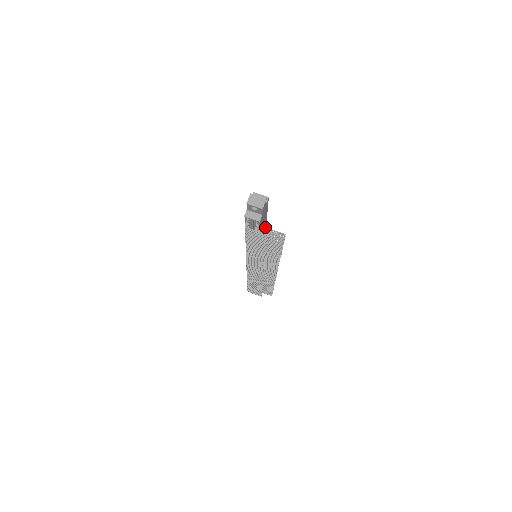
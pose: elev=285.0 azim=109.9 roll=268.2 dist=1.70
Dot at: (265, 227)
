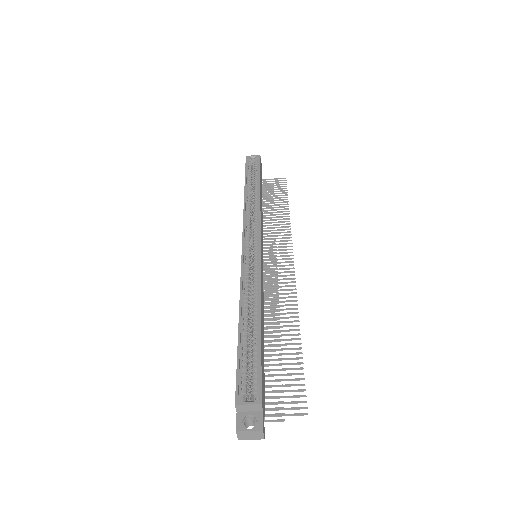
Dot at: (275, 416)
